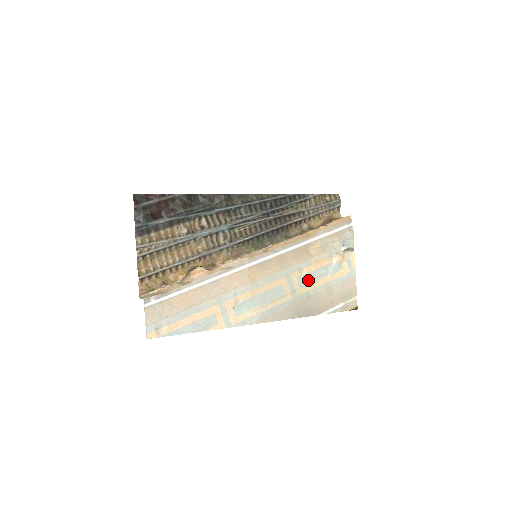
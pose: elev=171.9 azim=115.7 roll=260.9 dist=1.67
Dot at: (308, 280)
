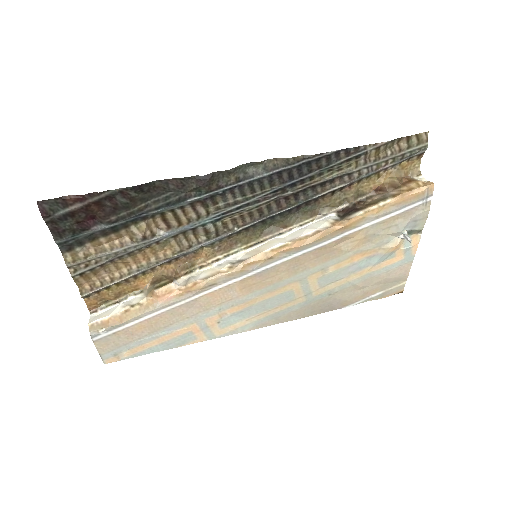
Dot at: (334, 278)
